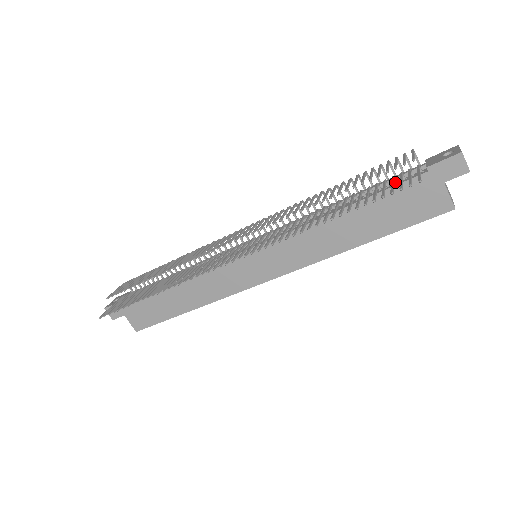
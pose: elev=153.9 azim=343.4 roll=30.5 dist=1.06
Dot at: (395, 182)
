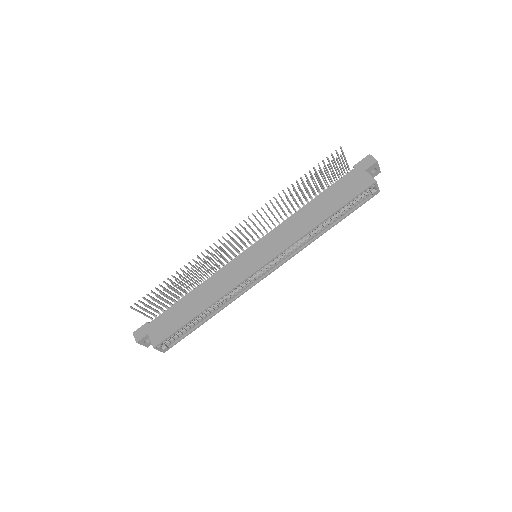
Dot at: (338, 182)
